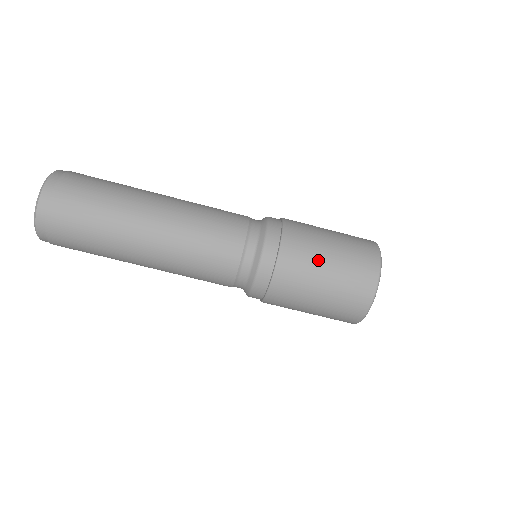
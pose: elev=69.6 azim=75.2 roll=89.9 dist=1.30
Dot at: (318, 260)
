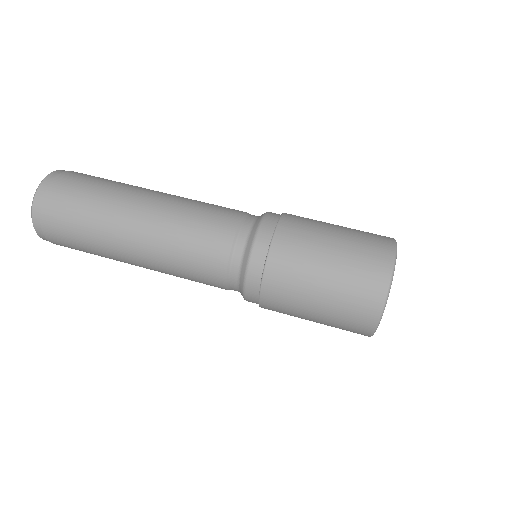
Dot at: (317, 249)
